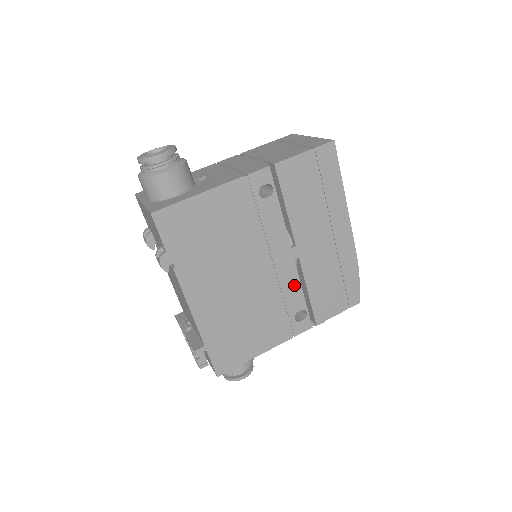
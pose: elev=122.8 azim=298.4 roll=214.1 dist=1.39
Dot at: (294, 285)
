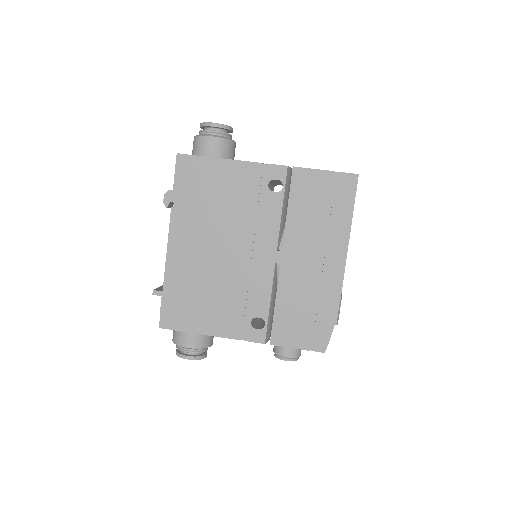
Dot at: (265, 288)
